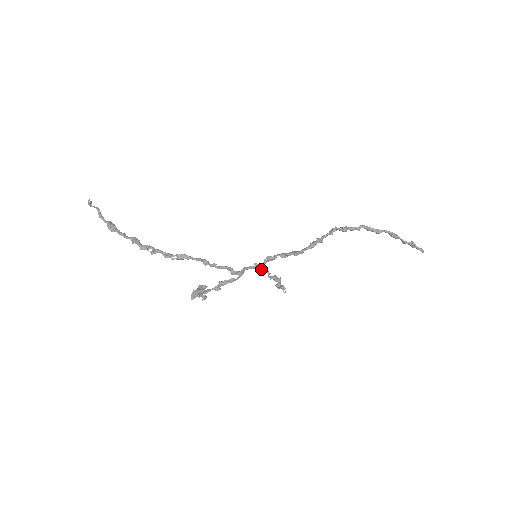
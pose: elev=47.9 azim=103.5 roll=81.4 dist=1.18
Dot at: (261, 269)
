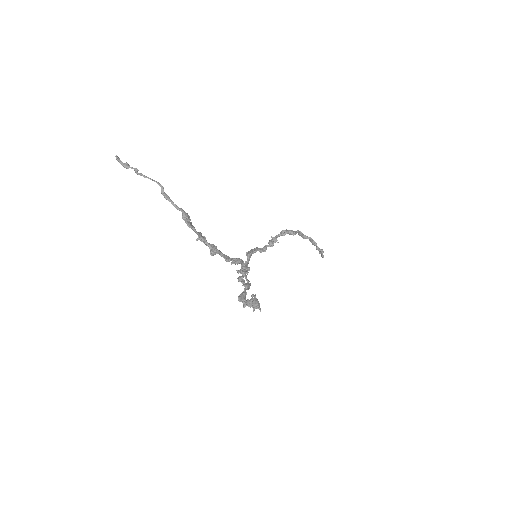
Dot at: occluded
